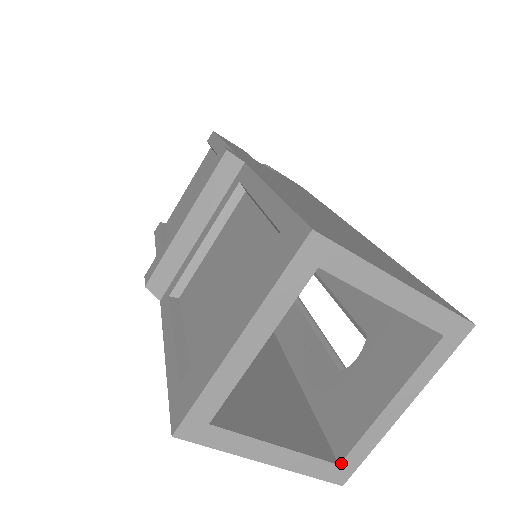
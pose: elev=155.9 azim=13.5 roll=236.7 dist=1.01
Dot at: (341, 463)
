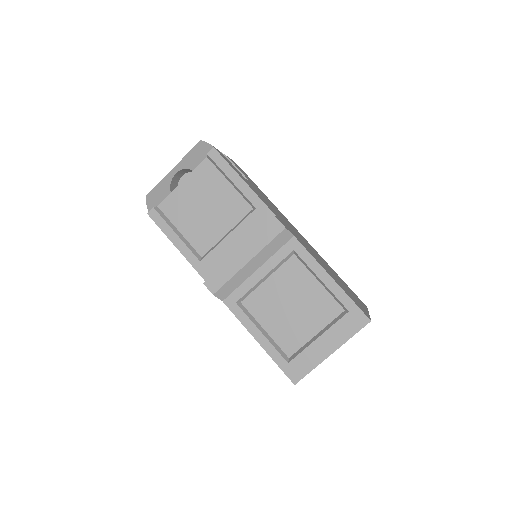
Dot at: occluded
